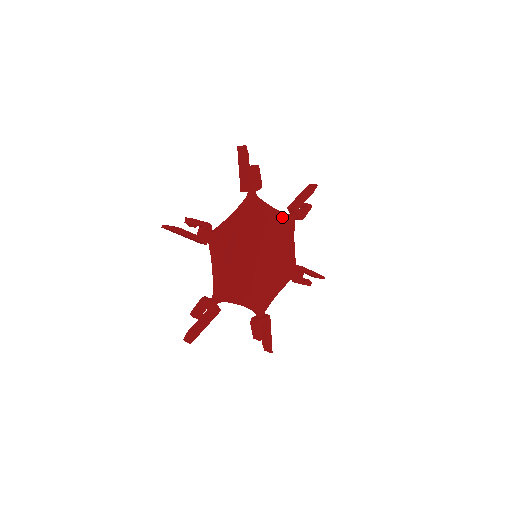
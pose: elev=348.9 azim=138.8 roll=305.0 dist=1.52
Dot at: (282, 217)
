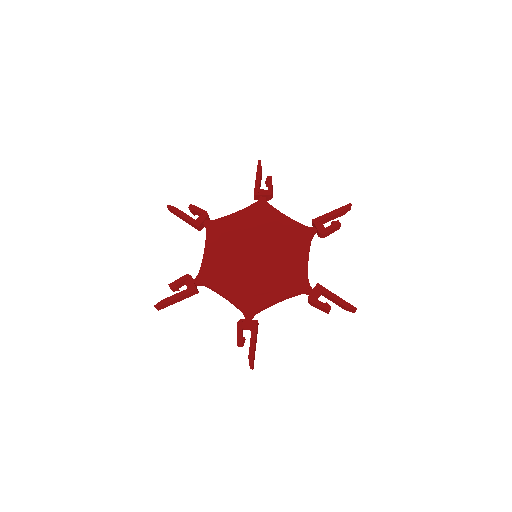
Dot at: (249, 210)
